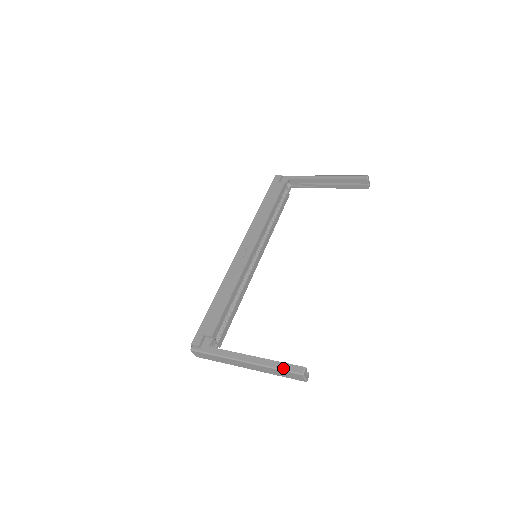
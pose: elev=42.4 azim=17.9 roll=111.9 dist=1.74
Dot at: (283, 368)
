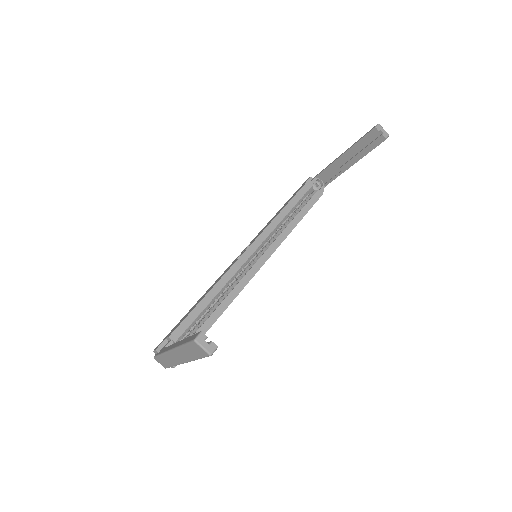
Dot at: (186, 341)
